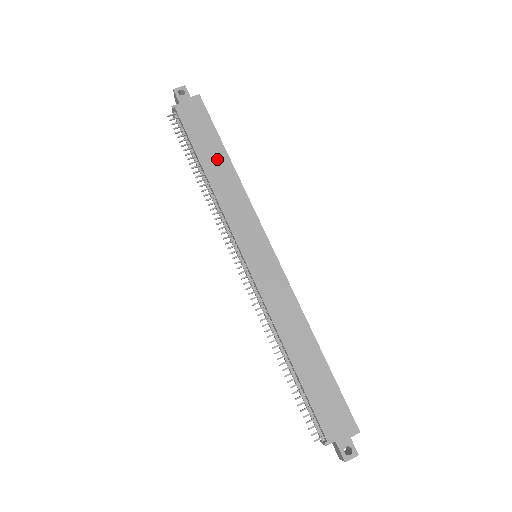
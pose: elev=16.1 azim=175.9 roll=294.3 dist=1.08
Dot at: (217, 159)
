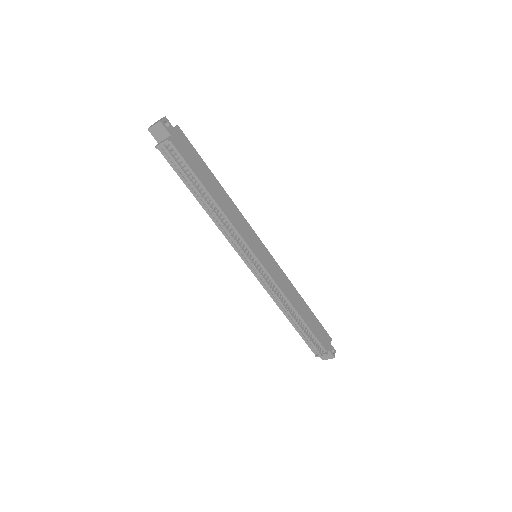
Dot at: (214, 185)
